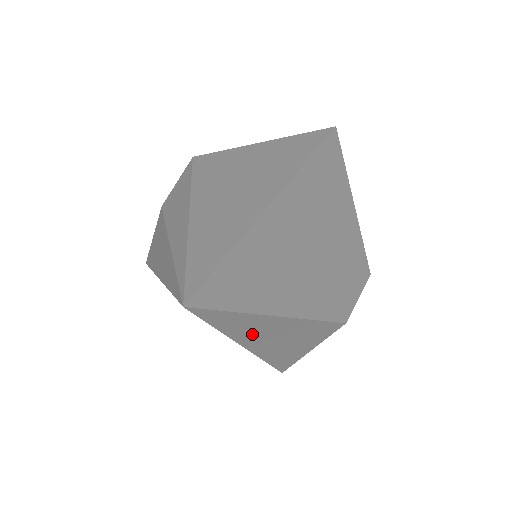
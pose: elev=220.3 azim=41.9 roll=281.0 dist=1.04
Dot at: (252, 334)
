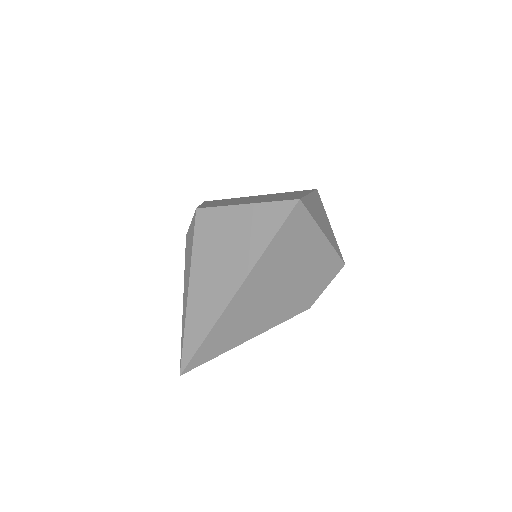
Dot at: occluded
